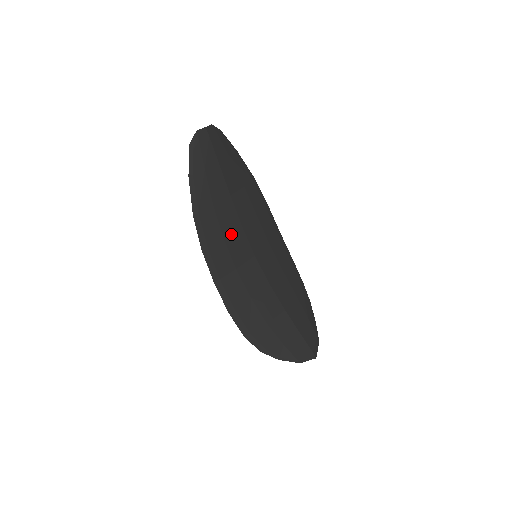
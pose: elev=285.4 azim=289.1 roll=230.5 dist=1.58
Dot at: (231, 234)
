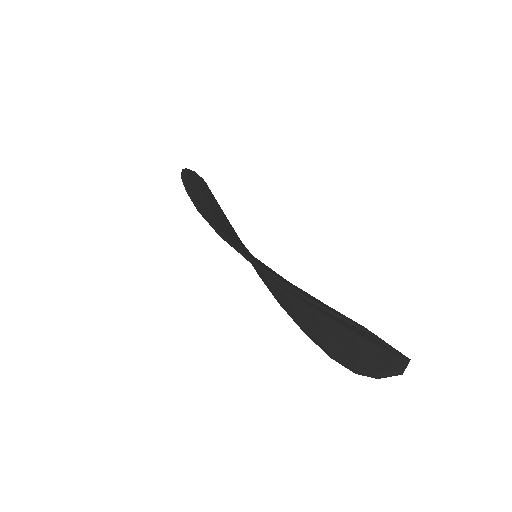
Dot at: (223, 222)
